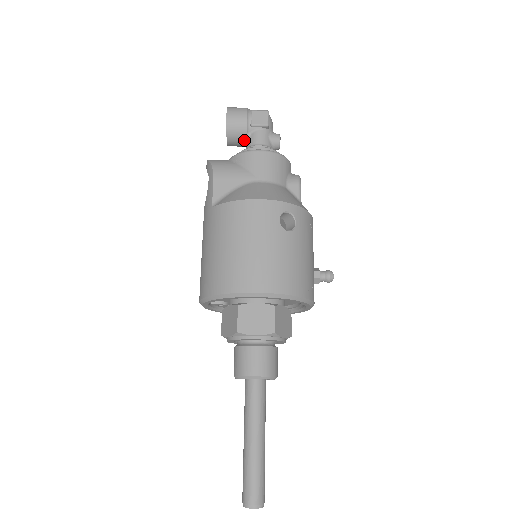
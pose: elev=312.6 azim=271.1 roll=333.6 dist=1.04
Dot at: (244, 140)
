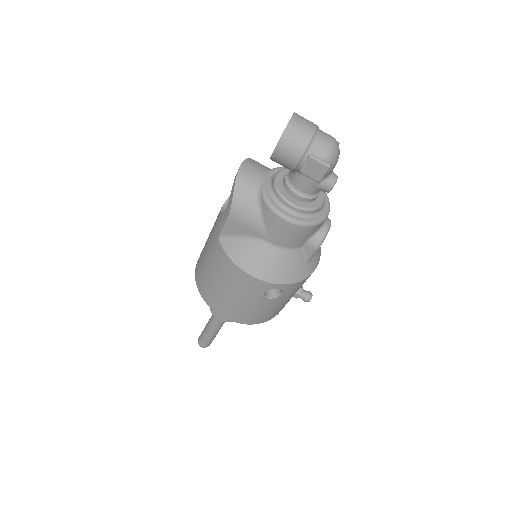
Dot at: occluded
